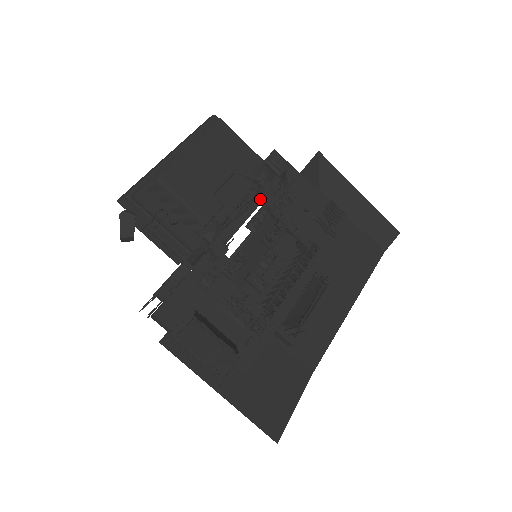
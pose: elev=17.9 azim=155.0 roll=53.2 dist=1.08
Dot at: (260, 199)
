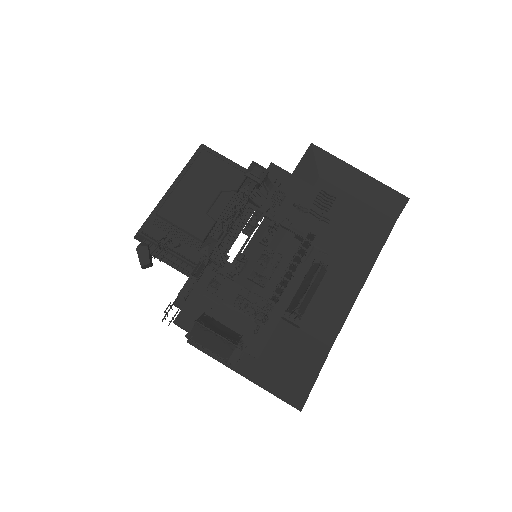
Dot at: (253, 205)
